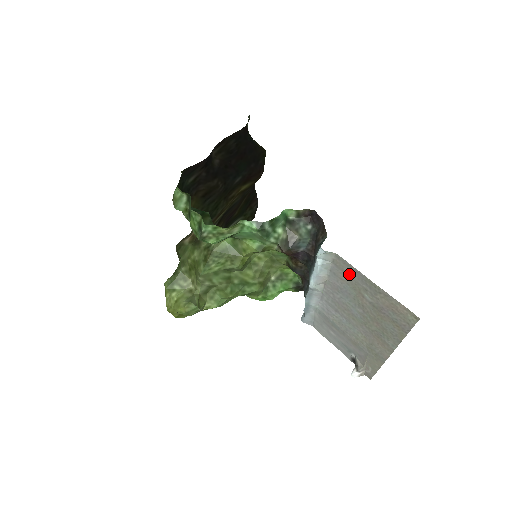
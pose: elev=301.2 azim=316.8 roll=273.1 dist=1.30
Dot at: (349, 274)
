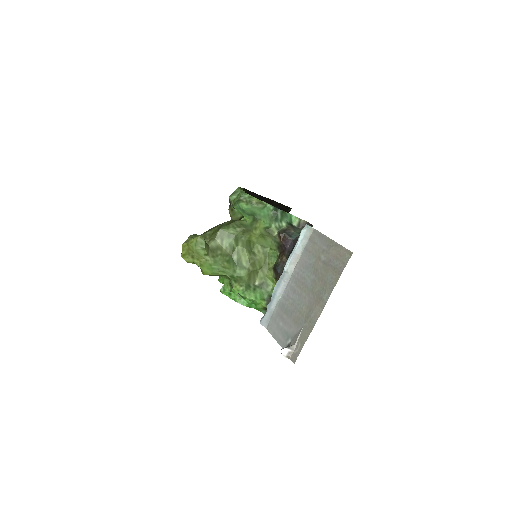
Dot at: (317, 243)
